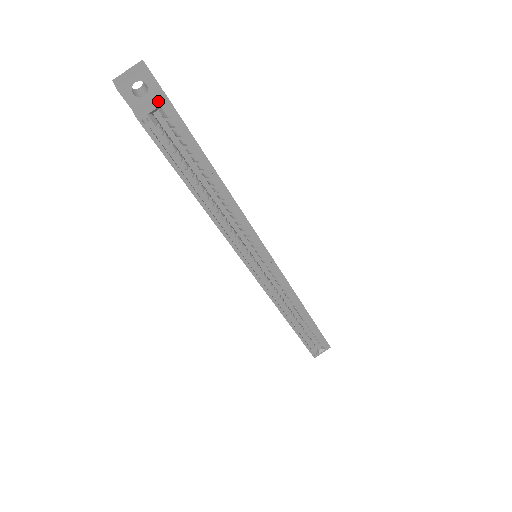
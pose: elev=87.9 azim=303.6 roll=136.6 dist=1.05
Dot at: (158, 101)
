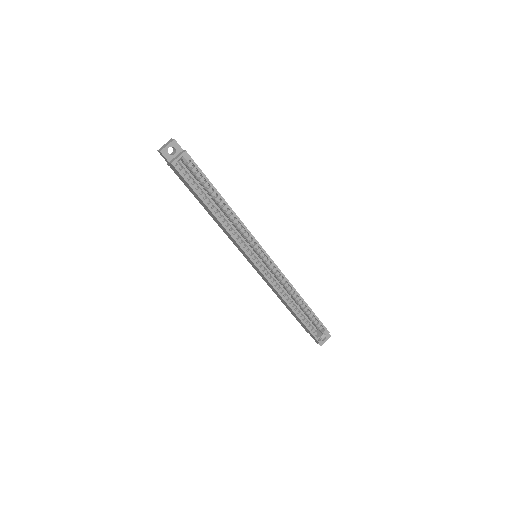
Dot at: (181, 154)
